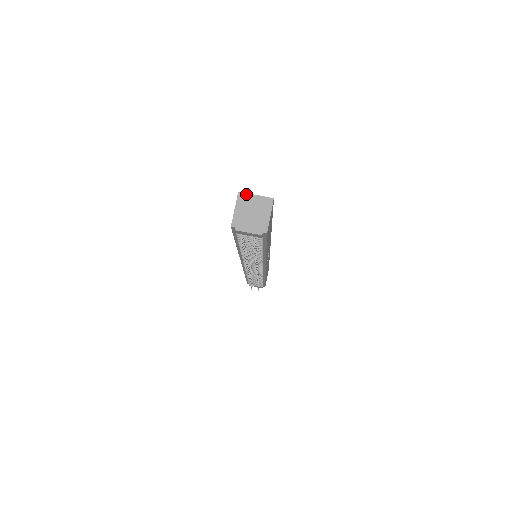
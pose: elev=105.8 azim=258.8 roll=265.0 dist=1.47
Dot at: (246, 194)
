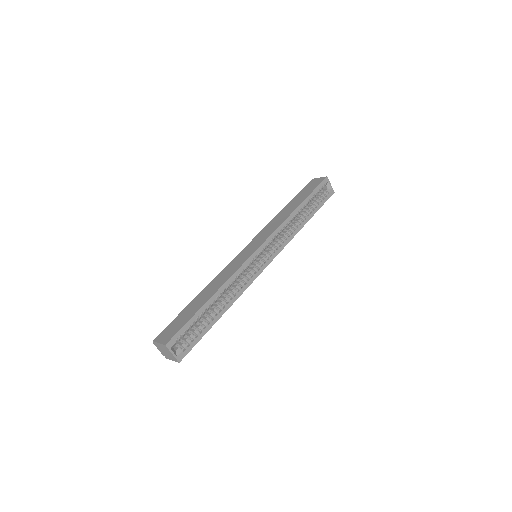
Dot at: (168, 349)
